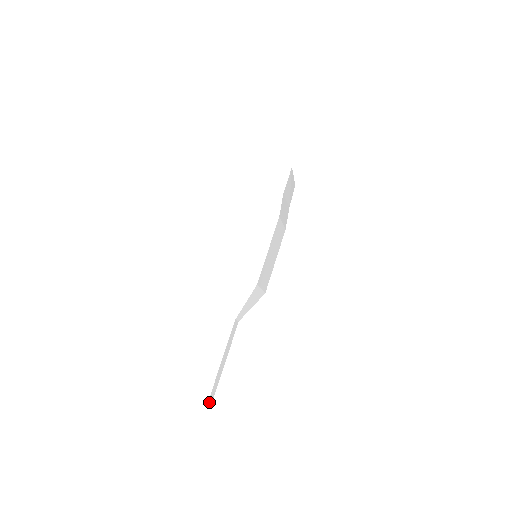
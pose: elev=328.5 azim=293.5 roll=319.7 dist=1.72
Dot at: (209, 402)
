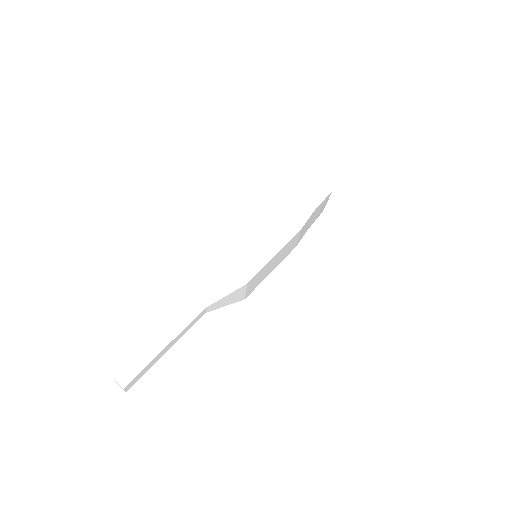
Dot at: (130, 384)
